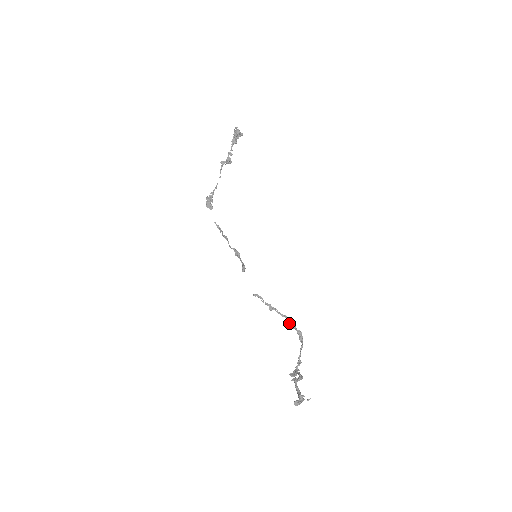
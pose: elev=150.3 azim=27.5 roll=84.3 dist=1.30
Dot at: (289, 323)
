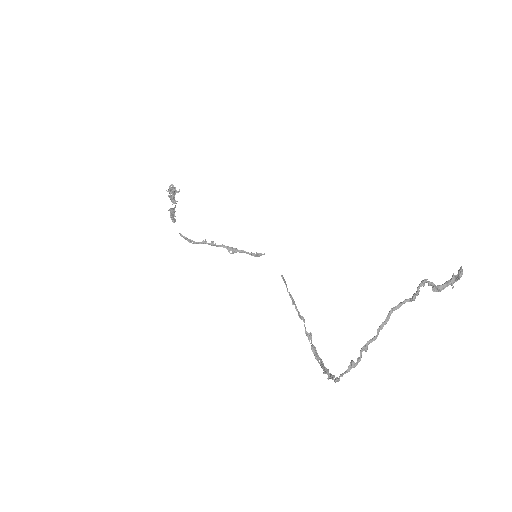
Dot at: (305, 330)
